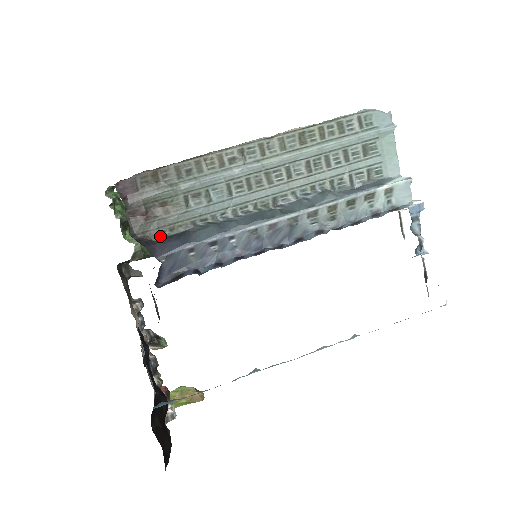
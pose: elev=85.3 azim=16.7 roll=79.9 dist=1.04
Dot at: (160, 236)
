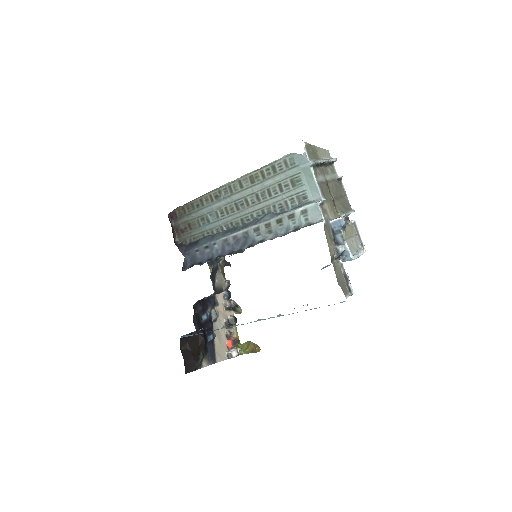
Dot at: (189, 242)
